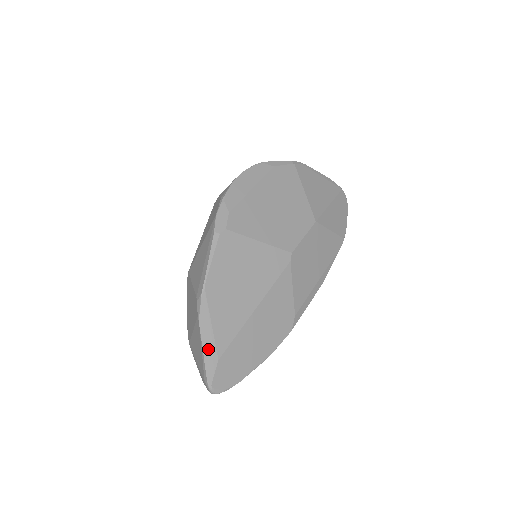
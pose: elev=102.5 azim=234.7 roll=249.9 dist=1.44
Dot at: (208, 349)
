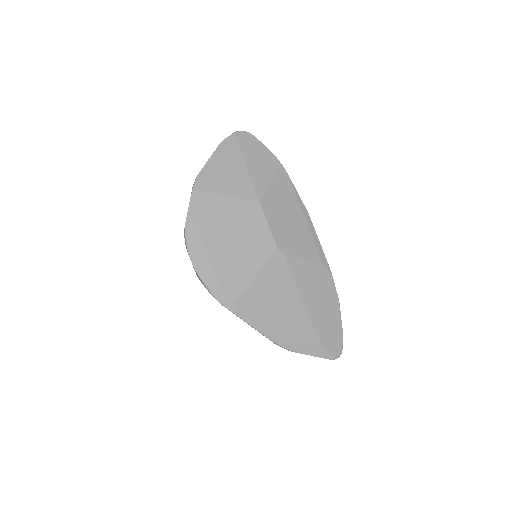
Dot at: (312, 352)
